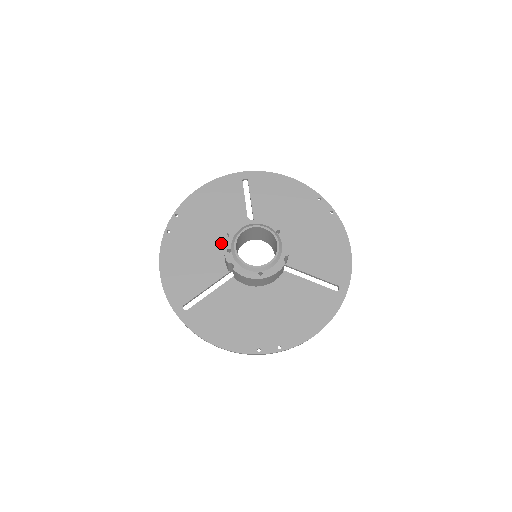
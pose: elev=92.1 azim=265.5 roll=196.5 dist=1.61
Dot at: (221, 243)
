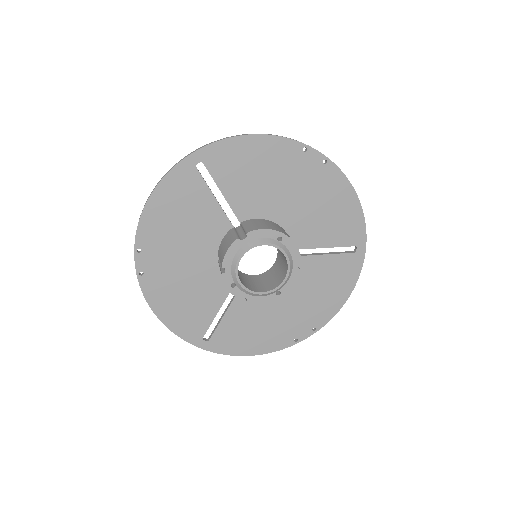
Dot at: (209, 259)
